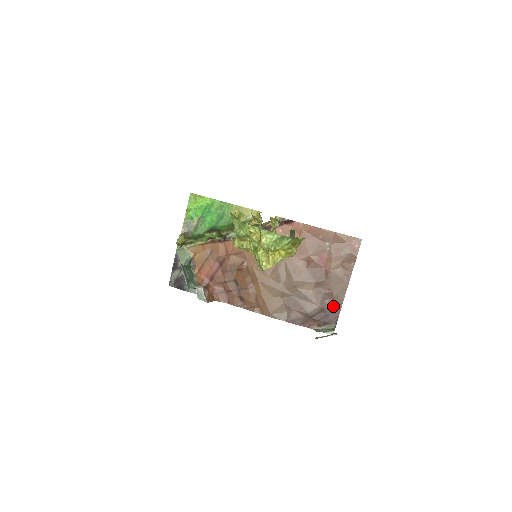
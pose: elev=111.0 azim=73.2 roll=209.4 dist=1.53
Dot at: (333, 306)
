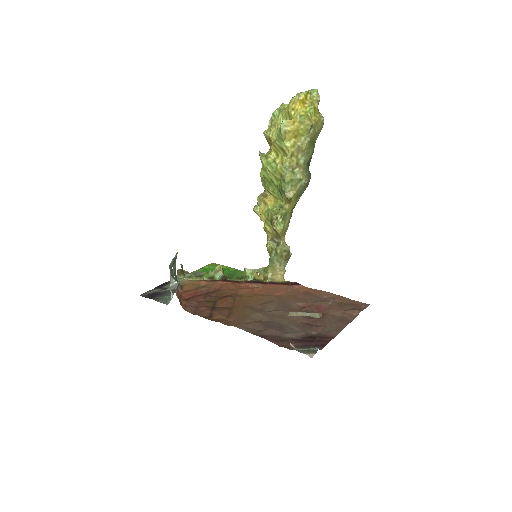
Dot at: (321, 337)
